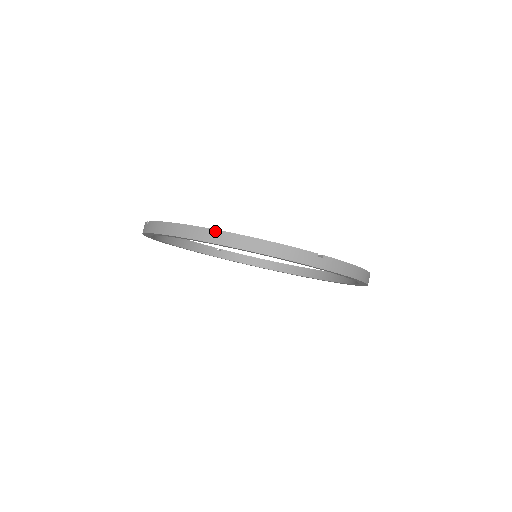
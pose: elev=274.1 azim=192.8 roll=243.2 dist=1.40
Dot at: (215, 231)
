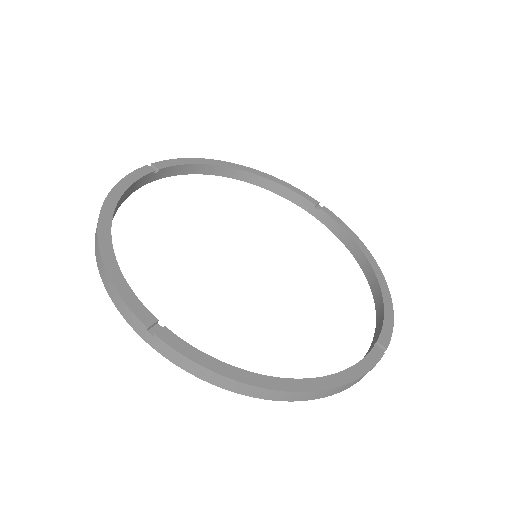
Dot at: (297, 393)
